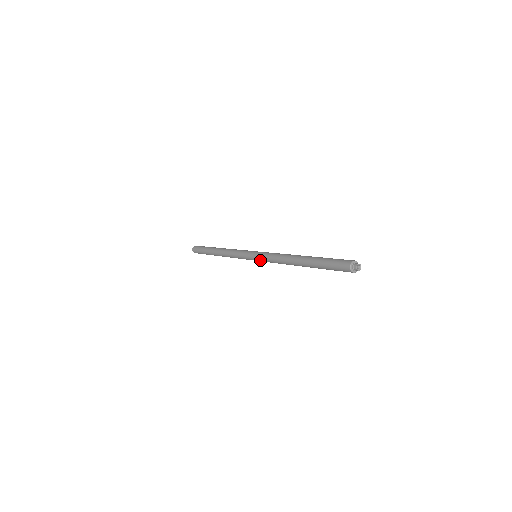
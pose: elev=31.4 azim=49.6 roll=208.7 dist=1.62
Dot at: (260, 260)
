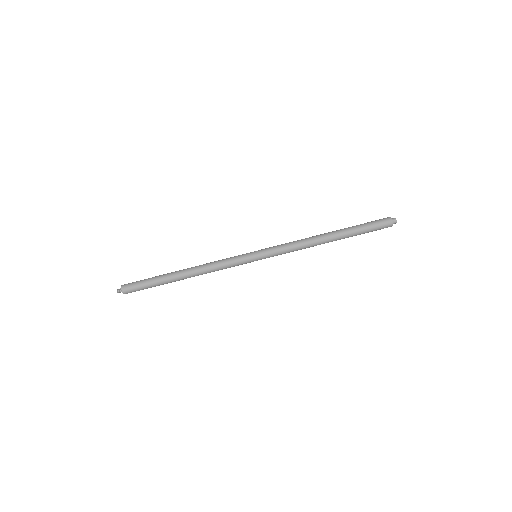
Dot at: (269, 257)
